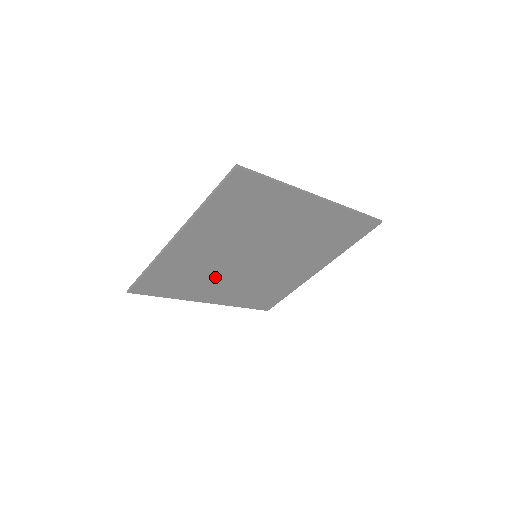
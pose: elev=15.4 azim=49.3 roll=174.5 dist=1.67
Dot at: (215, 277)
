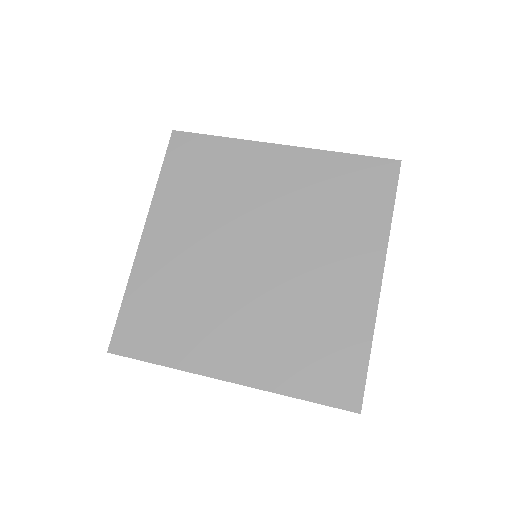
Dot at: (243, 198)
